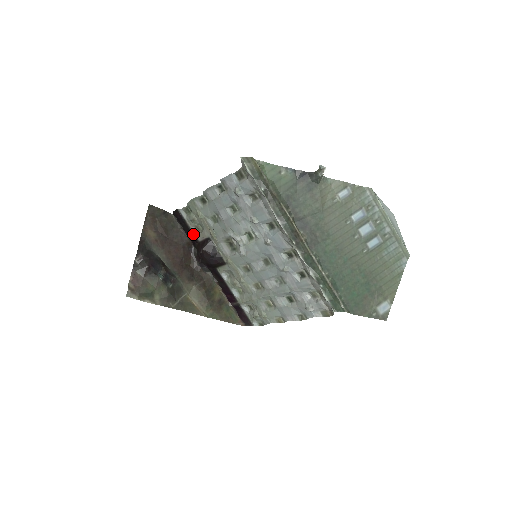
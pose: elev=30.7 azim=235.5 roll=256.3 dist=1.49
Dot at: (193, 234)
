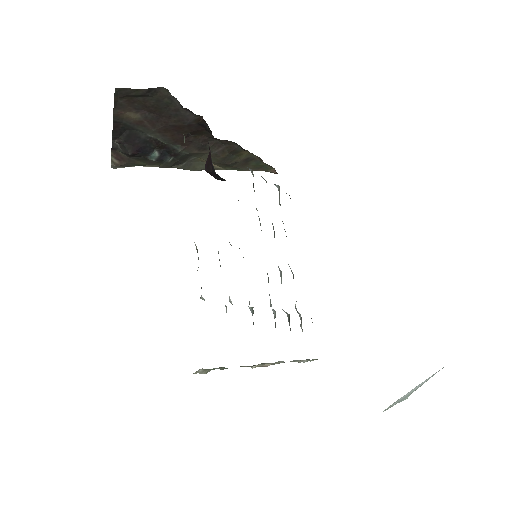
Dot at: occluded
